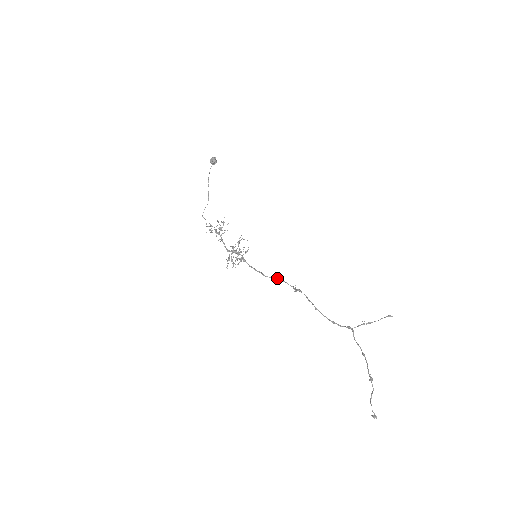
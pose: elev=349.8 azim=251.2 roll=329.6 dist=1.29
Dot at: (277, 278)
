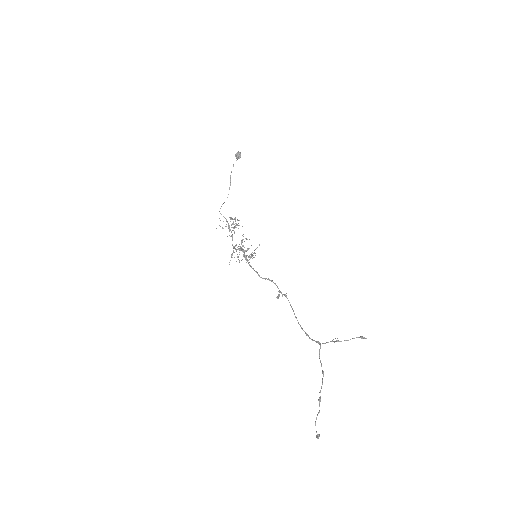
Dot at: (270, 280)
